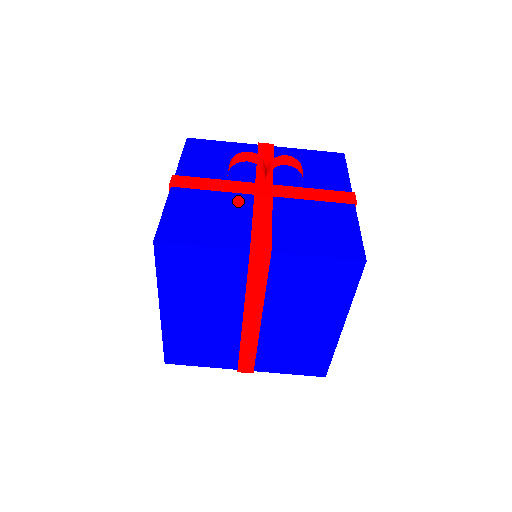
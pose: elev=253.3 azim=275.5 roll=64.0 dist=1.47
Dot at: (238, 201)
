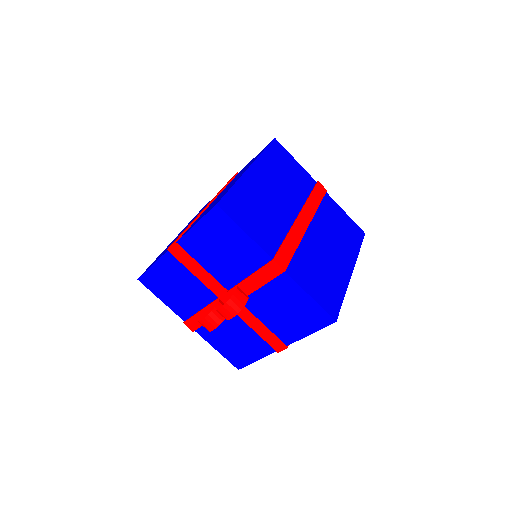
Dot at: (231, 319)
